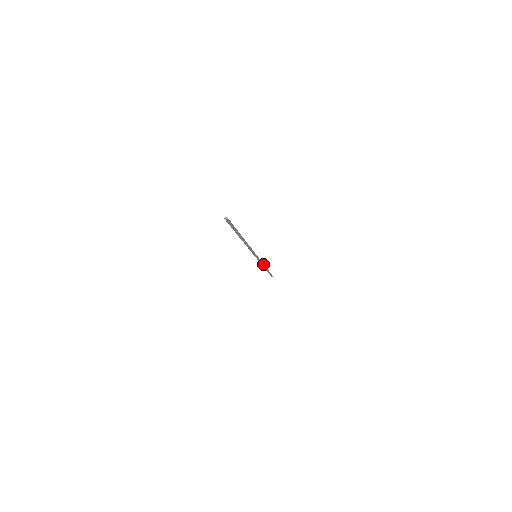
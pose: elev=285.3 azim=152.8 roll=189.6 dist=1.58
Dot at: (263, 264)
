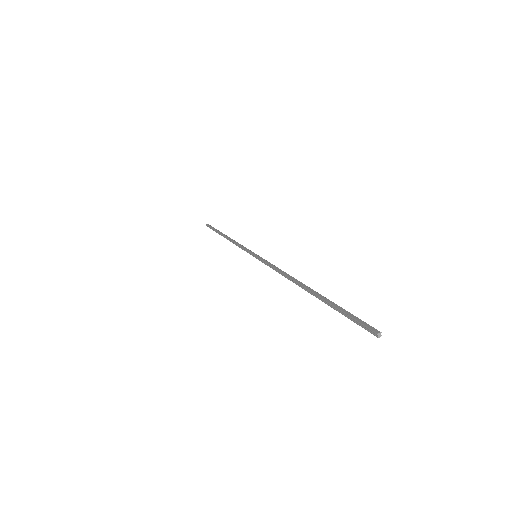
Dot at: occluded
